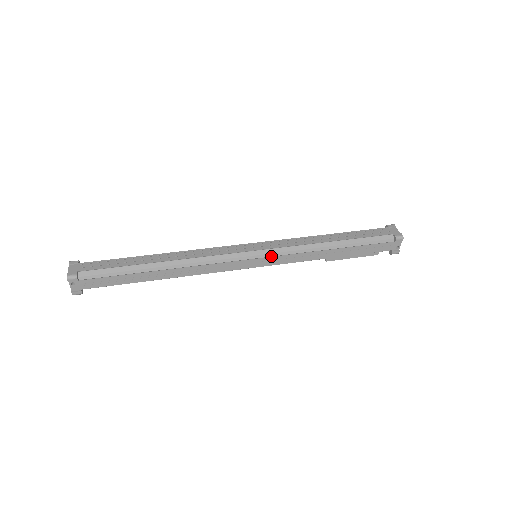
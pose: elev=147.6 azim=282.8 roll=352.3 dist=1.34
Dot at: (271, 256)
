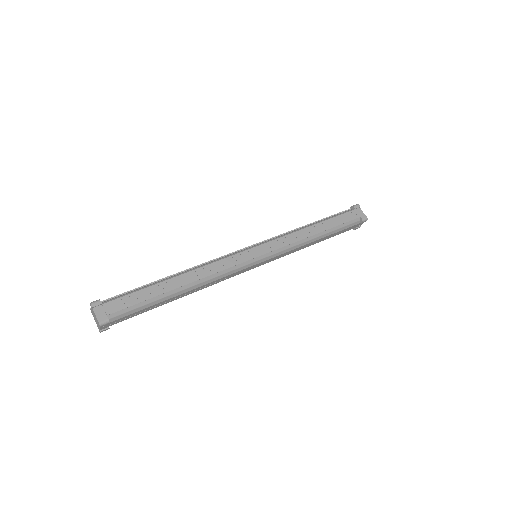
Dot at: (271, 257)
